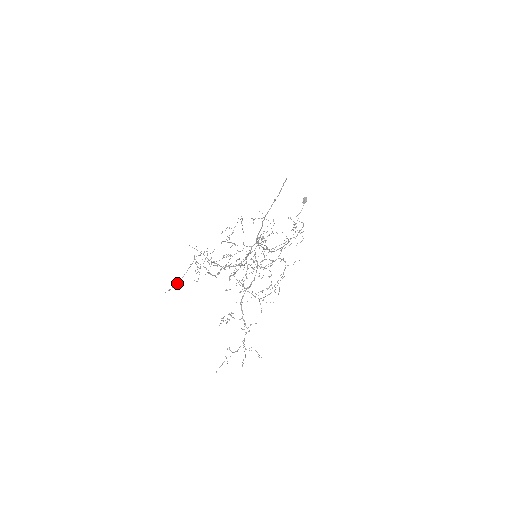
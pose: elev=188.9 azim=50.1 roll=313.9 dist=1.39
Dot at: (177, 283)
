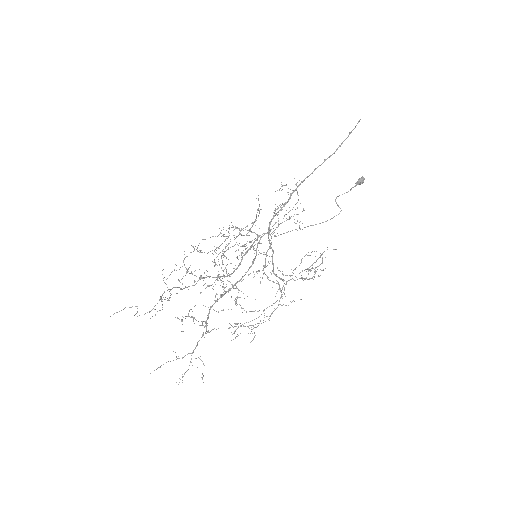
Dot at: (130, 307)
